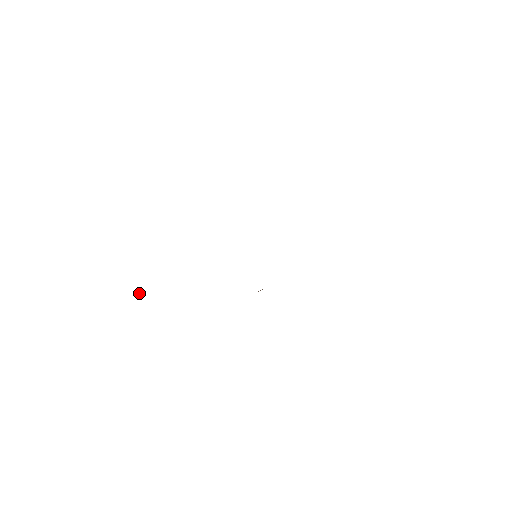
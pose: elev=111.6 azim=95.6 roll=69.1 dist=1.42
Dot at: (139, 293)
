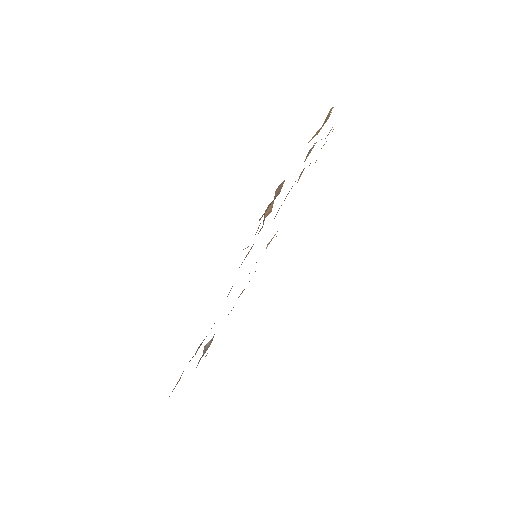
Dot at: occluded
